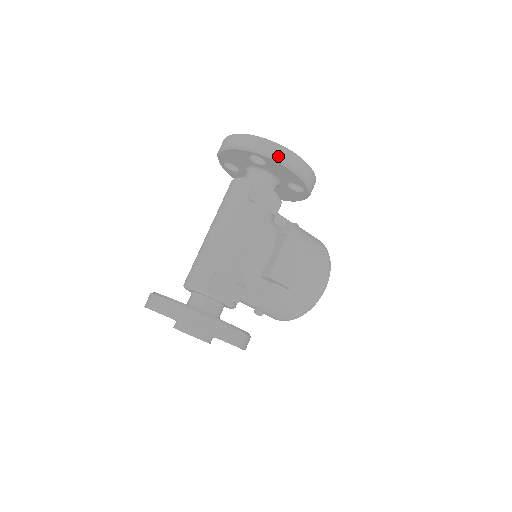
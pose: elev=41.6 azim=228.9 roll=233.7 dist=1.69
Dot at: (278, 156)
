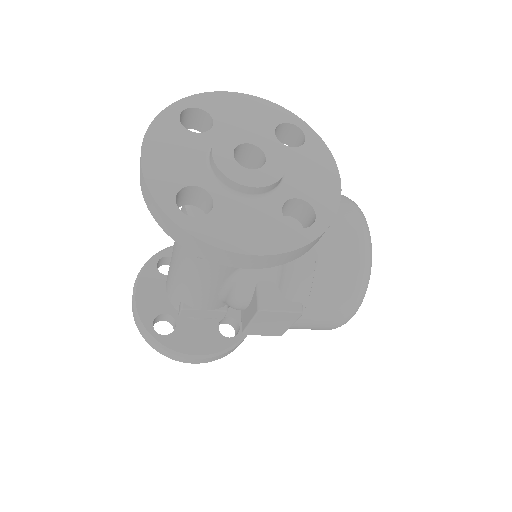
Dot at: (205, 256)
